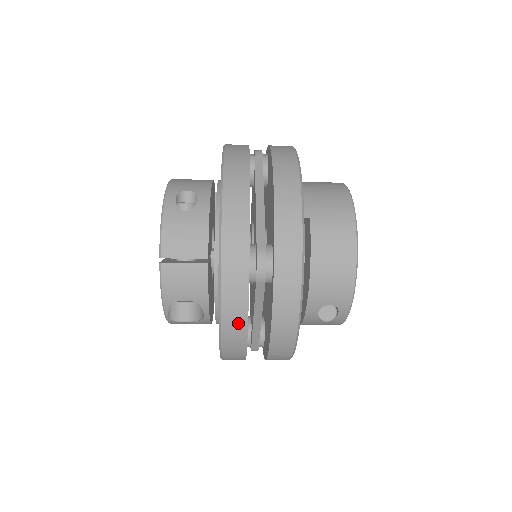
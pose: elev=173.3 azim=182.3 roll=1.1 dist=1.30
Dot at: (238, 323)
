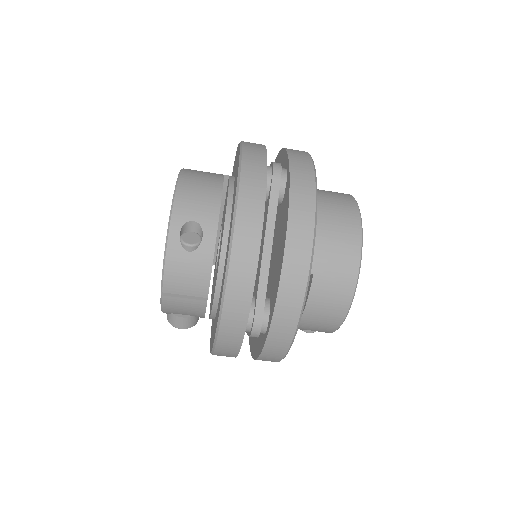
Dot at: (228, 355)
